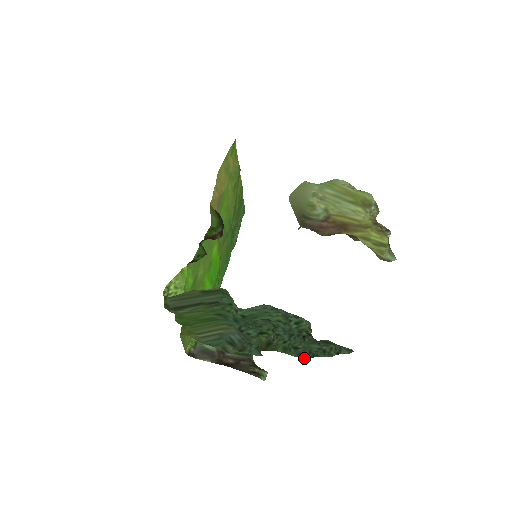
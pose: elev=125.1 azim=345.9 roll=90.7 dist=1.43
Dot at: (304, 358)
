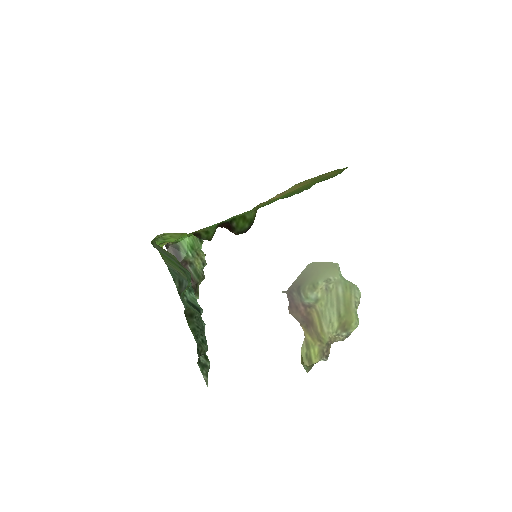
Dot at: occluded
